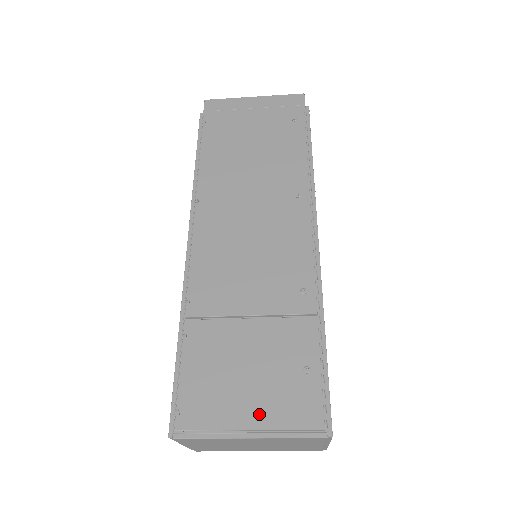
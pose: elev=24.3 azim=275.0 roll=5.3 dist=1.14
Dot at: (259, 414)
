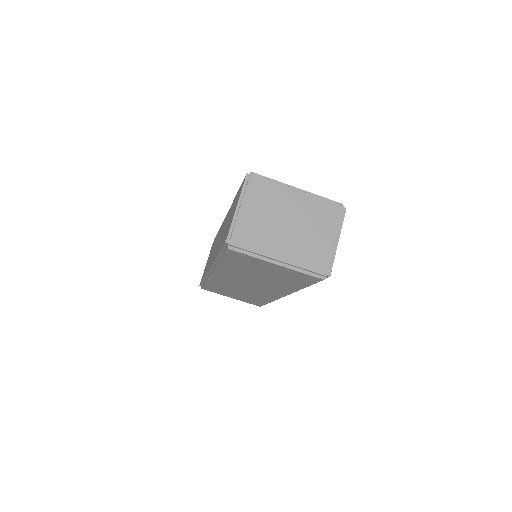
Dot at: occluded
